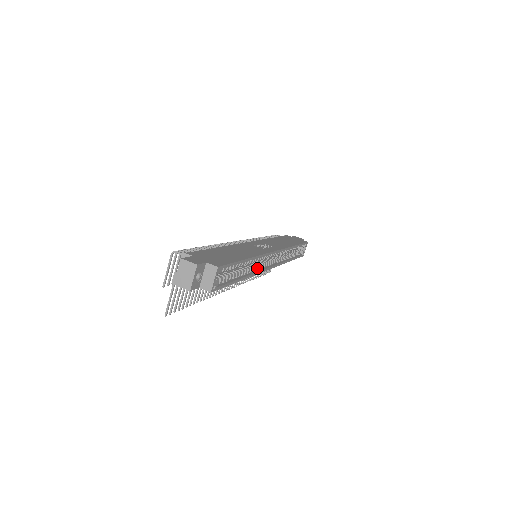
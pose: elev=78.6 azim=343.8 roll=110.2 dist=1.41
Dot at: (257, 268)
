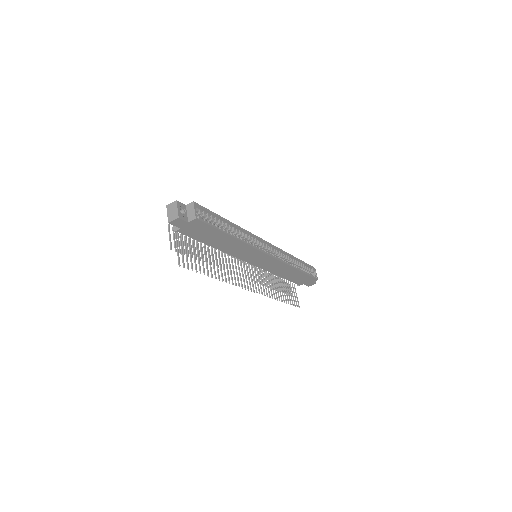
Dot at: (251, 245)
